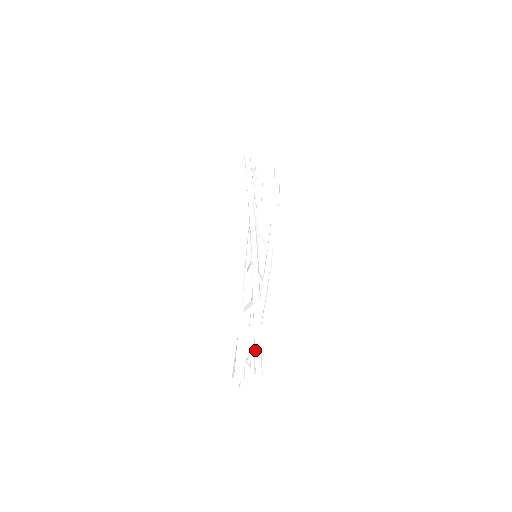
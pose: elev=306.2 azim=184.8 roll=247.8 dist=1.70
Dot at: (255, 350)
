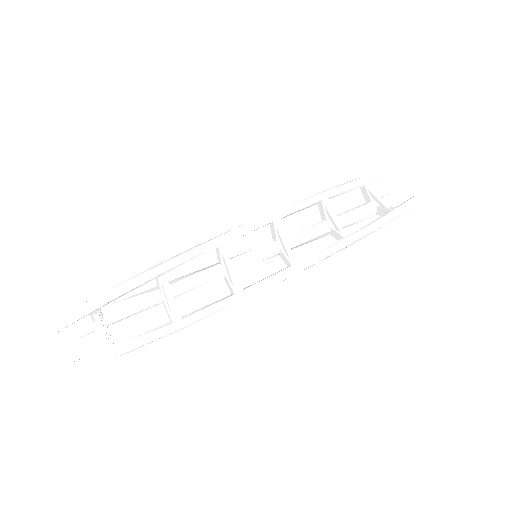
Dot at: (87, 301)
